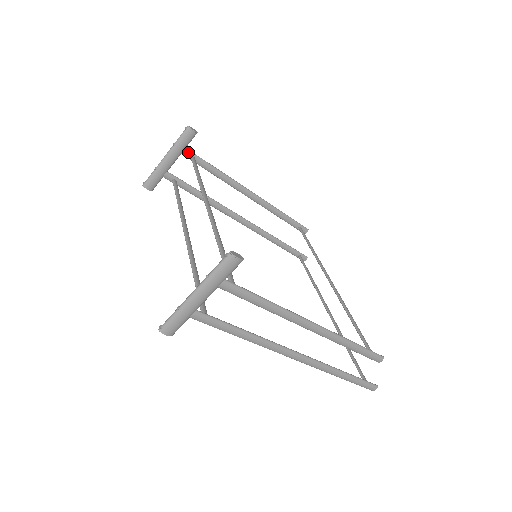
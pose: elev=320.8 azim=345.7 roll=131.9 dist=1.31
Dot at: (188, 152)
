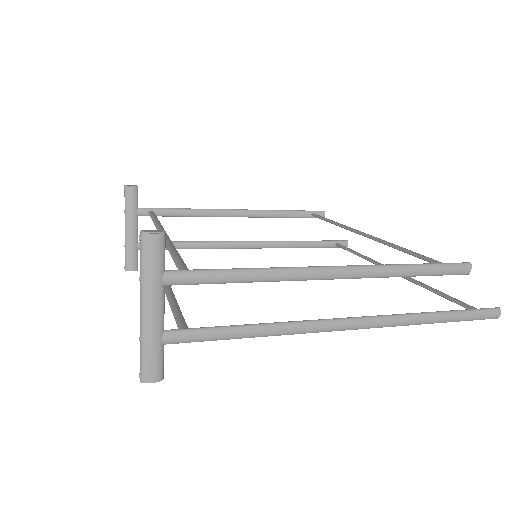
Dot at: (143, 210)
